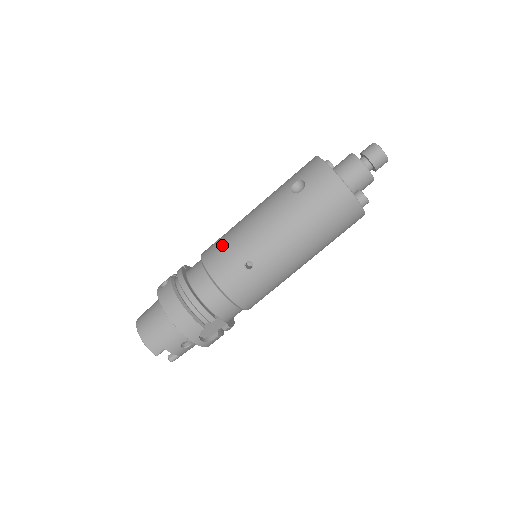
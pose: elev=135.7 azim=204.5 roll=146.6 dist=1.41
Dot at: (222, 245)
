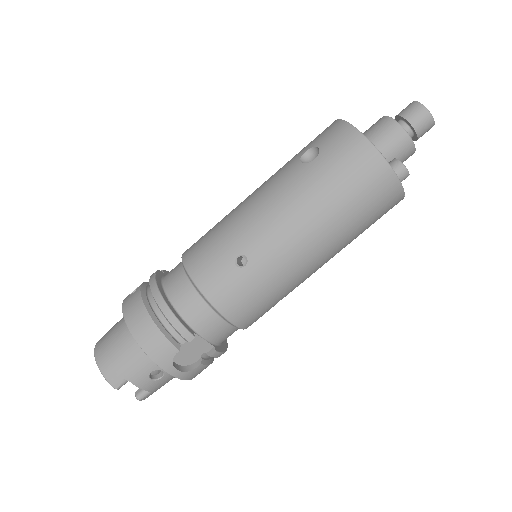
Dot at: (208, 236)
